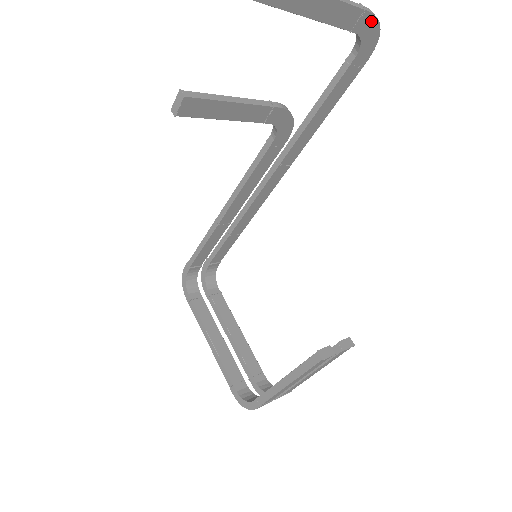
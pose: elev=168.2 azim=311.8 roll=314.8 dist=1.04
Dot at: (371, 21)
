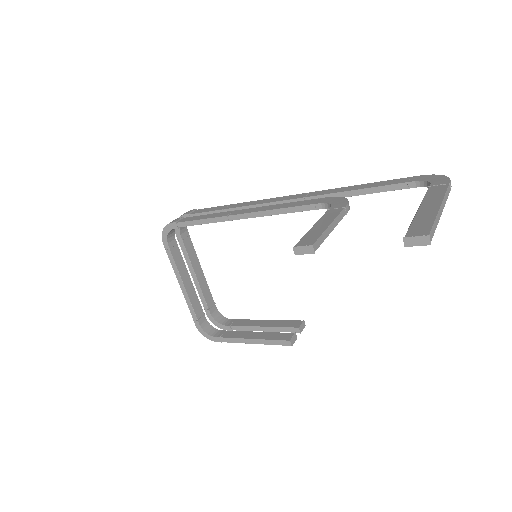
Dot at: occluded
